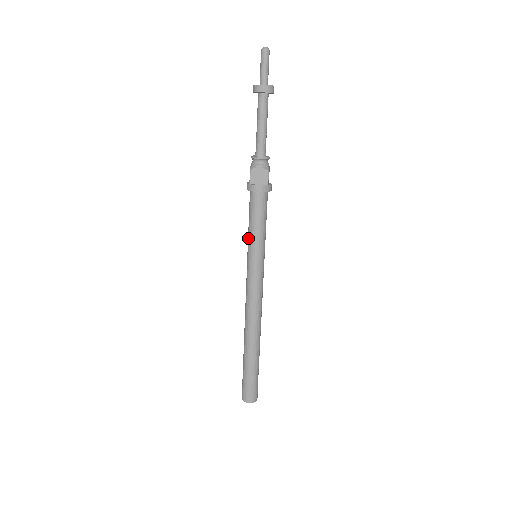
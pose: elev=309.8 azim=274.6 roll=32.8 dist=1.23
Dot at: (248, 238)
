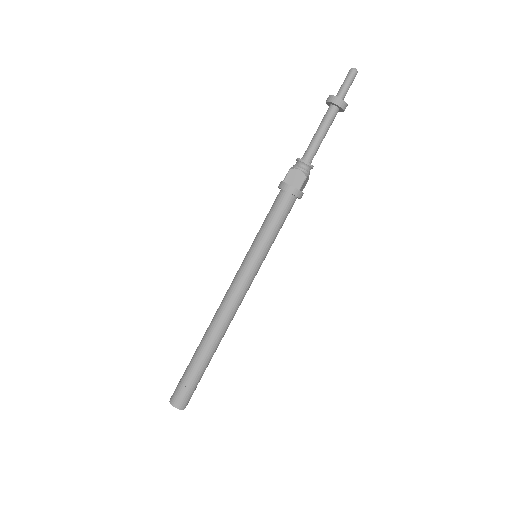
Dot at: (257, 234)
